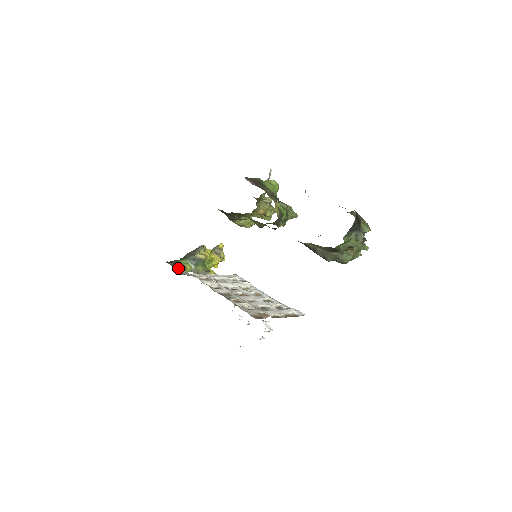
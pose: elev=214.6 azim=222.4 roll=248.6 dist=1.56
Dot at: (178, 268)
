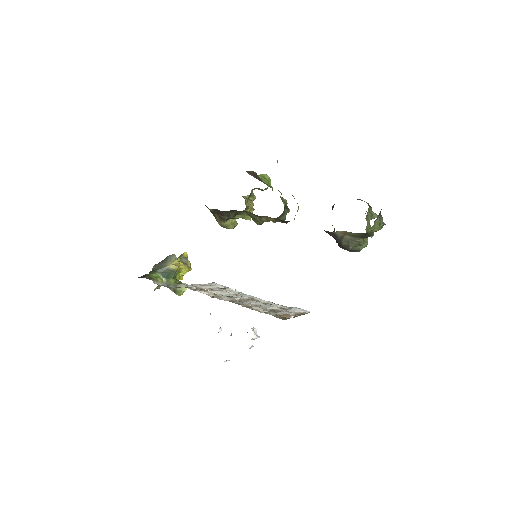
Dot at: (157, 282)
